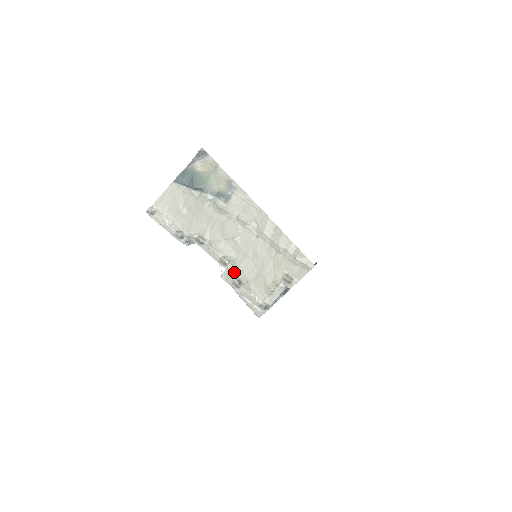
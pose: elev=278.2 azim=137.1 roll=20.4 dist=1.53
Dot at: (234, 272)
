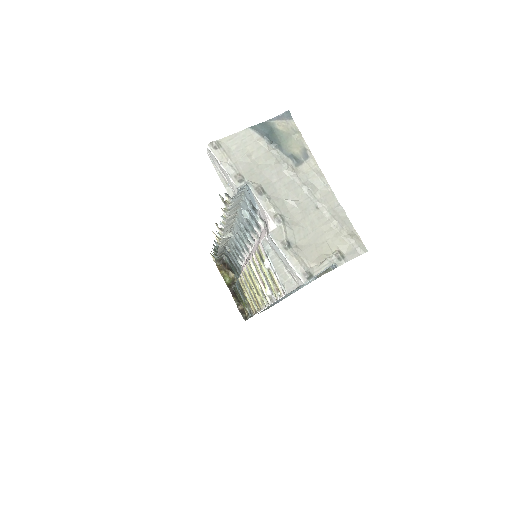
Dot at: (286, 232)
